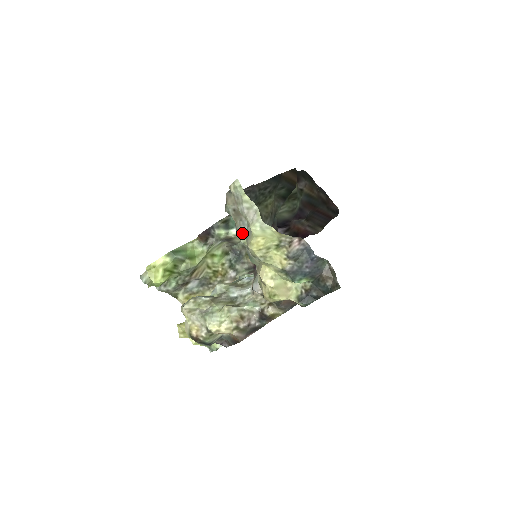
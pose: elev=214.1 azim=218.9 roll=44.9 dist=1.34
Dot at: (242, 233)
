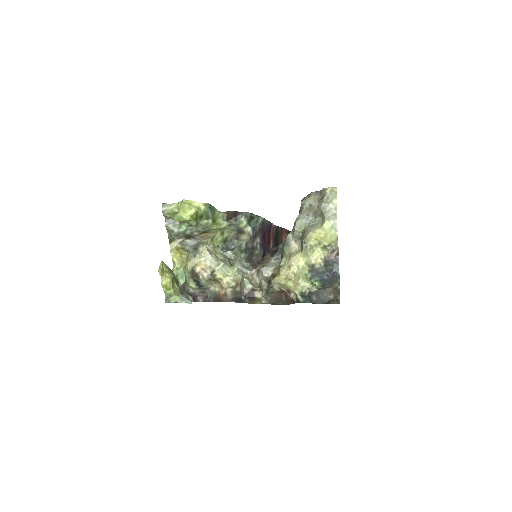
Dot at: (300, 224)
